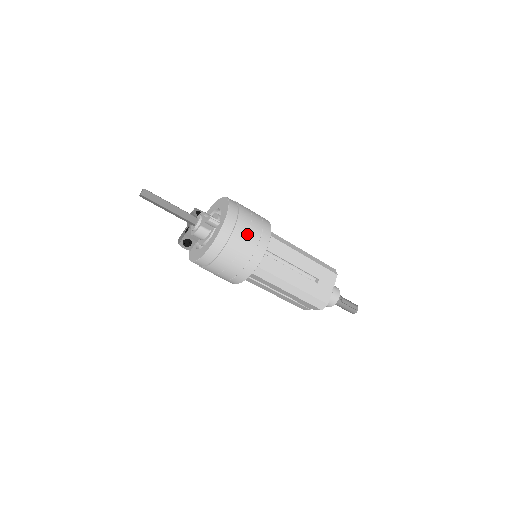
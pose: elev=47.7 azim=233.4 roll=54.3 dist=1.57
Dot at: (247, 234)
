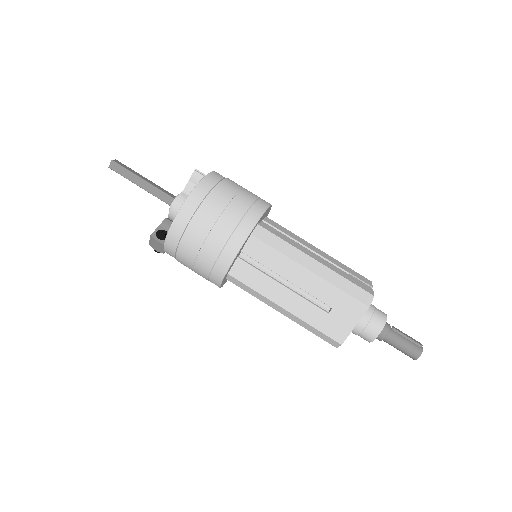
Dot at: (243, 188)
